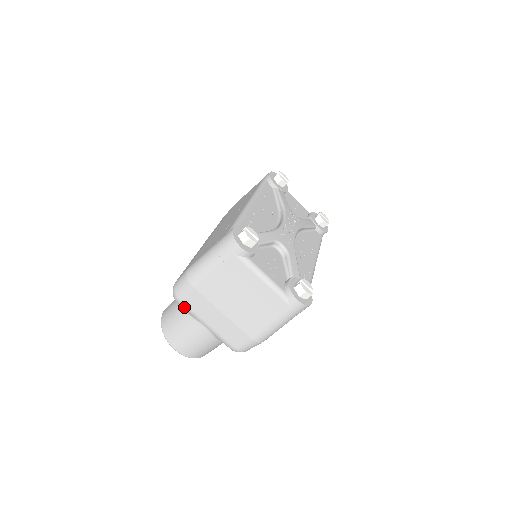
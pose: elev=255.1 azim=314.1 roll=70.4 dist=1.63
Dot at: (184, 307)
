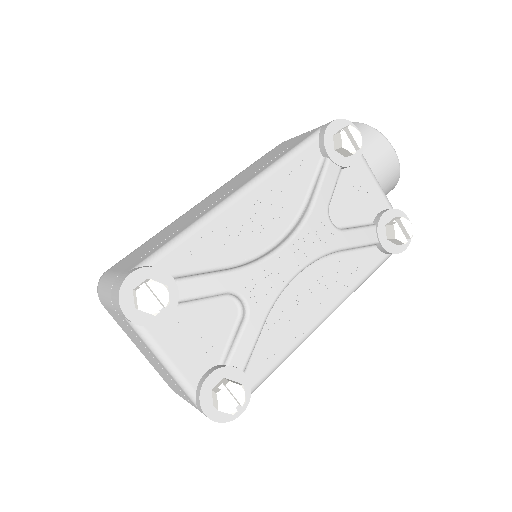
Dot at: occluded
